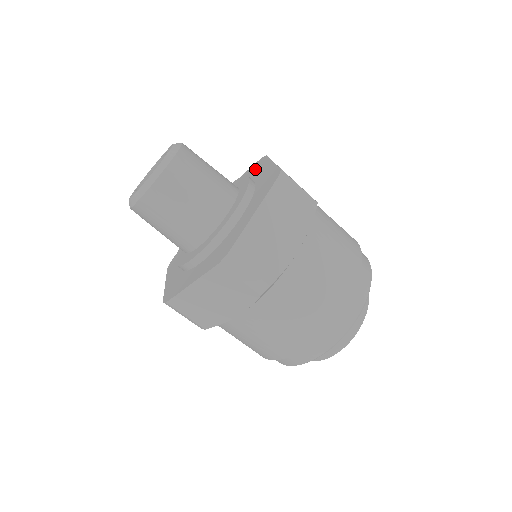
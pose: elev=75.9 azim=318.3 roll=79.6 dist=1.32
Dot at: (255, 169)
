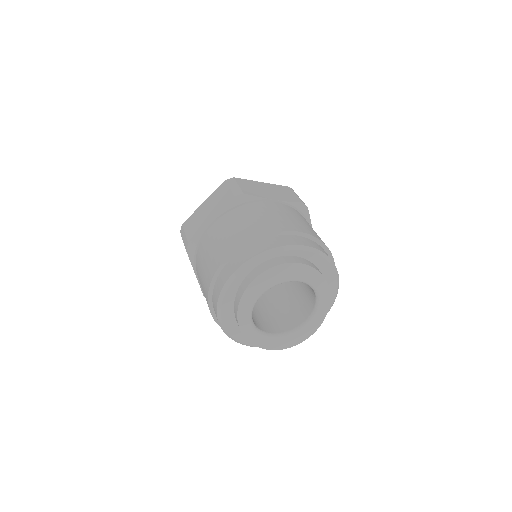
Dot at: occluded
